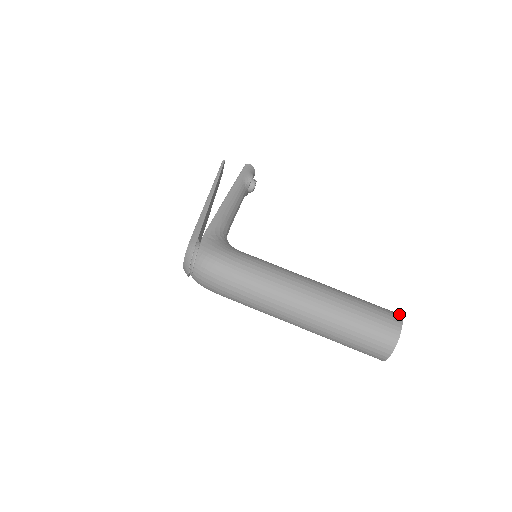
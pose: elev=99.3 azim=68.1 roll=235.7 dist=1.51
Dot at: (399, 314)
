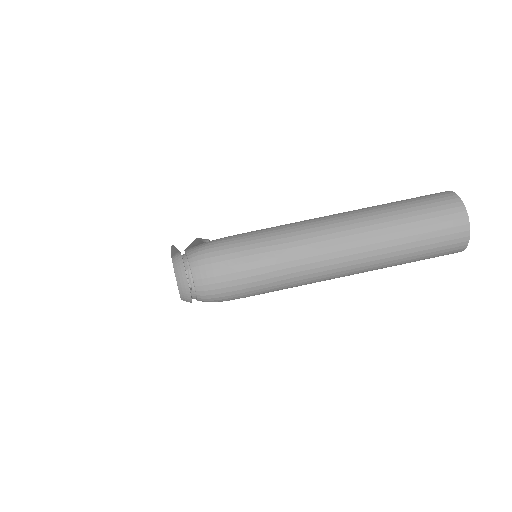
Dot at: occluded
